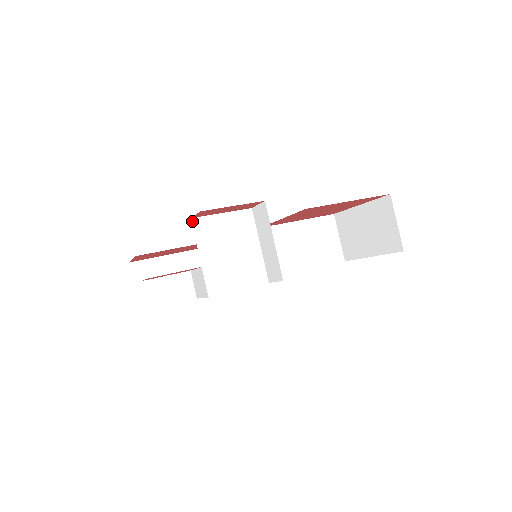
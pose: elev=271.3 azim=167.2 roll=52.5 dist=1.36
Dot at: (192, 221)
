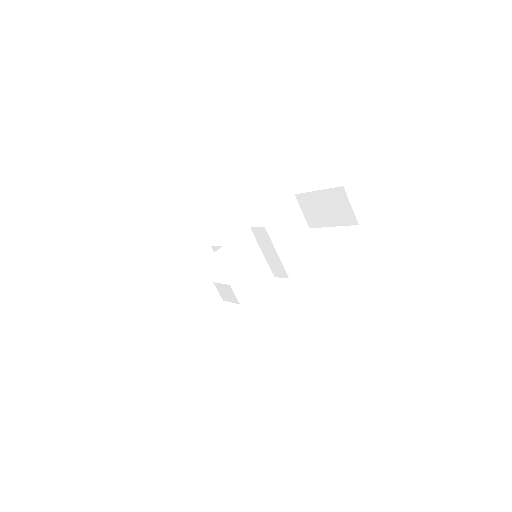
Dot at: (214, 255)
